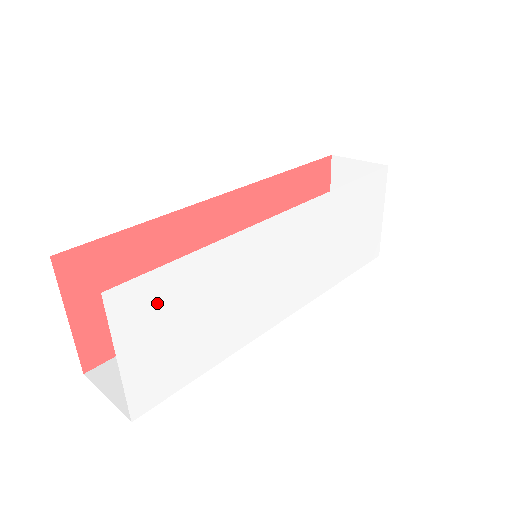
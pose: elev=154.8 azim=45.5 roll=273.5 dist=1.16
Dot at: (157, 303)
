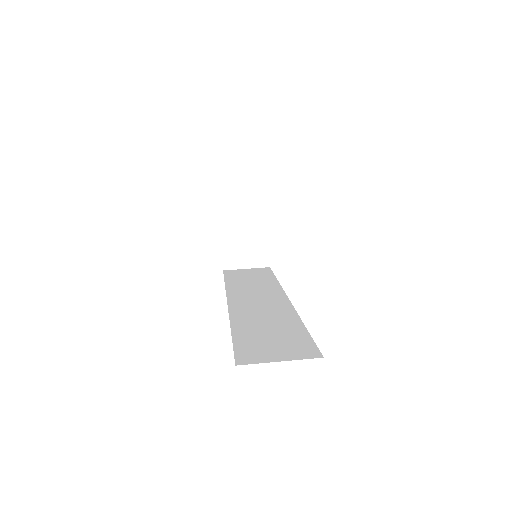
Dot at: occluded
